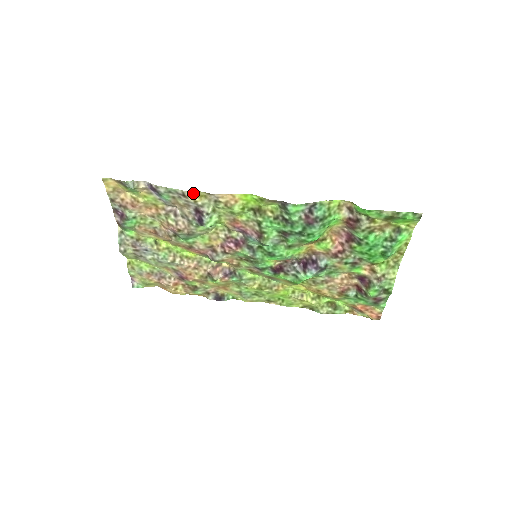
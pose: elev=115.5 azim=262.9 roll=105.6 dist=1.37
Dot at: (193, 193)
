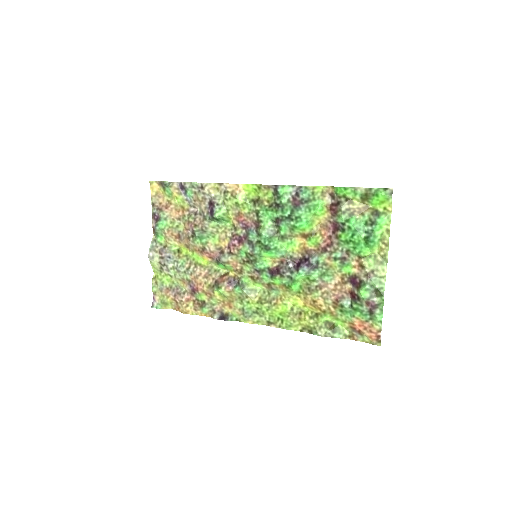
Dot at: (209, 184)
